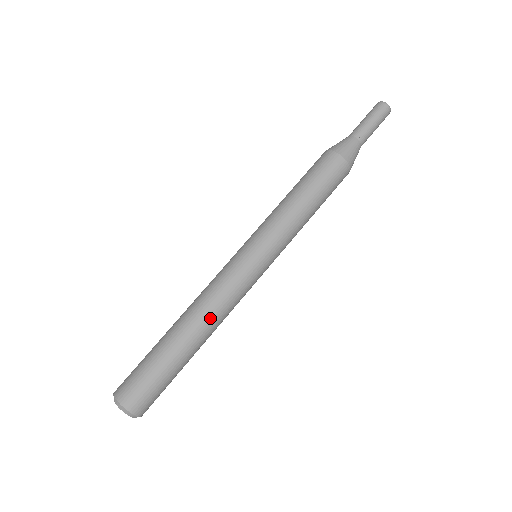
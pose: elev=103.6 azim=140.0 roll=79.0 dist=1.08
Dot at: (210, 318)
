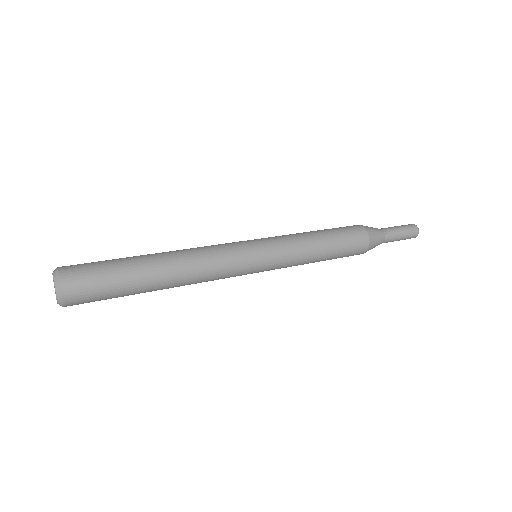
Dot at: (189, 263)
